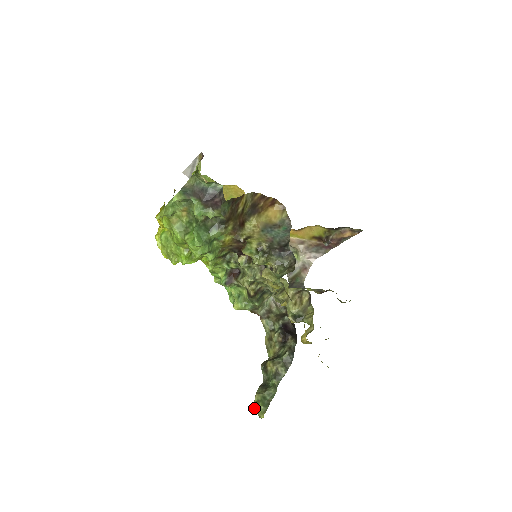
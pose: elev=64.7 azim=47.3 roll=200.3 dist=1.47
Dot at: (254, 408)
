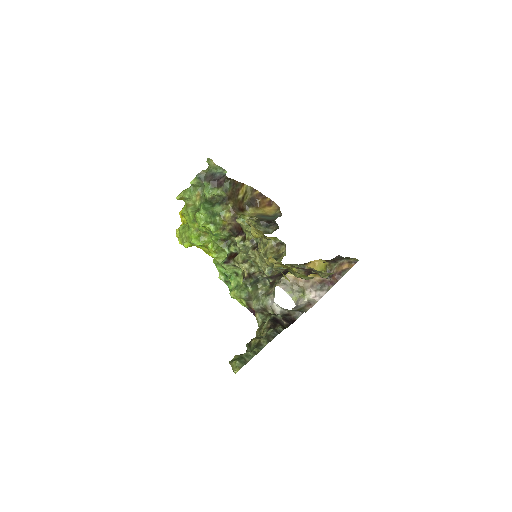
Dot at: (230, 363)
